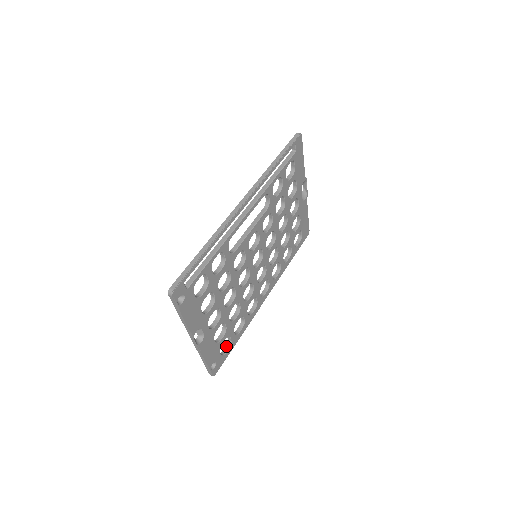
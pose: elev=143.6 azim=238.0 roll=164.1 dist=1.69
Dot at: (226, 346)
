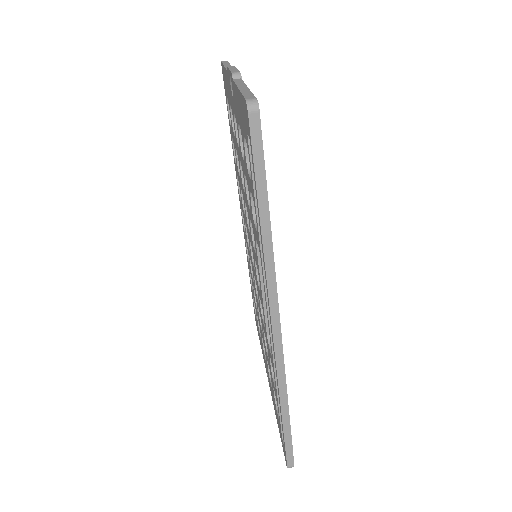
Dot at: occluded
